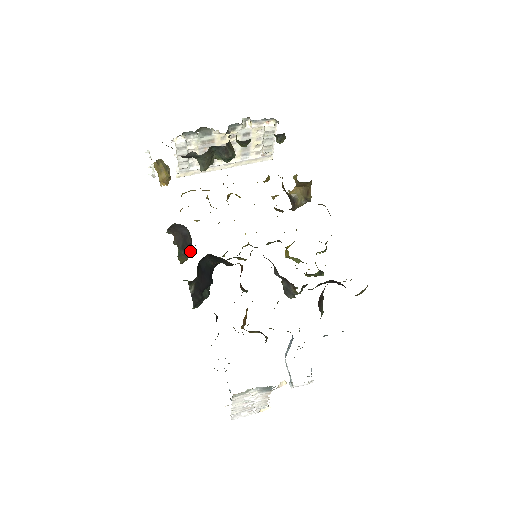
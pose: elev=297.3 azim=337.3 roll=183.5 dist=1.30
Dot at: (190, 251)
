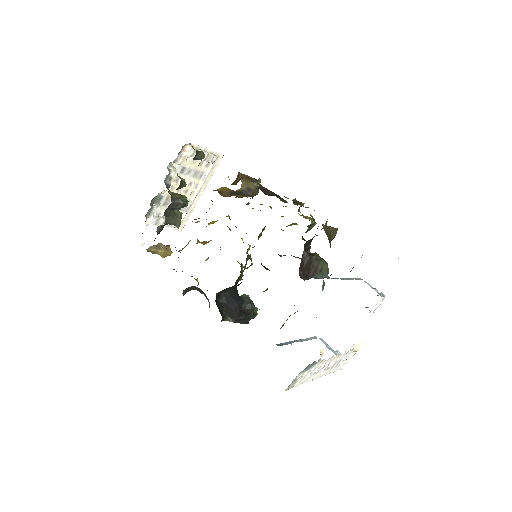
Dot at: occluded
